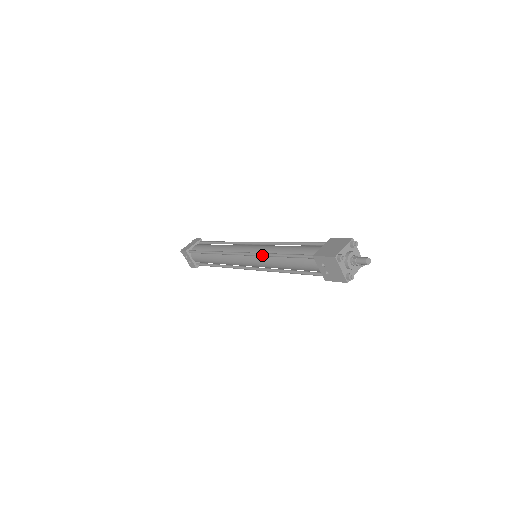
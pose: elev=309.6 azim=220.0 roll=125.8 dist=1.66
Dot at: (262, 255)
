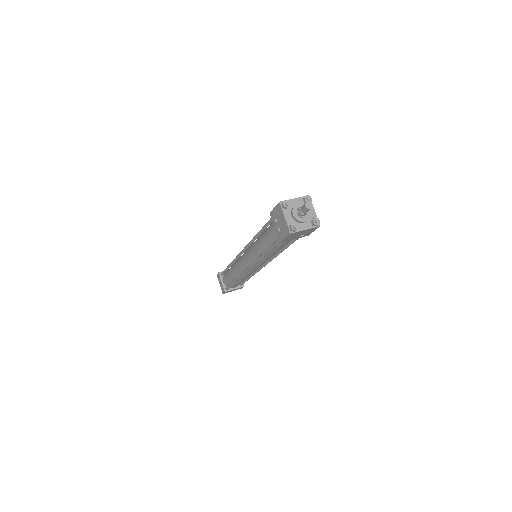
Dot at: (250, 241)
